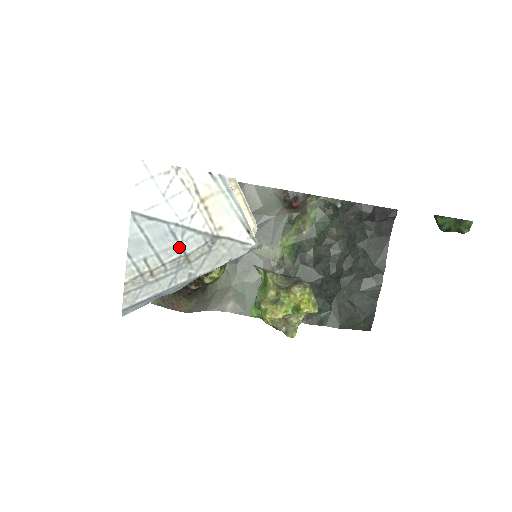
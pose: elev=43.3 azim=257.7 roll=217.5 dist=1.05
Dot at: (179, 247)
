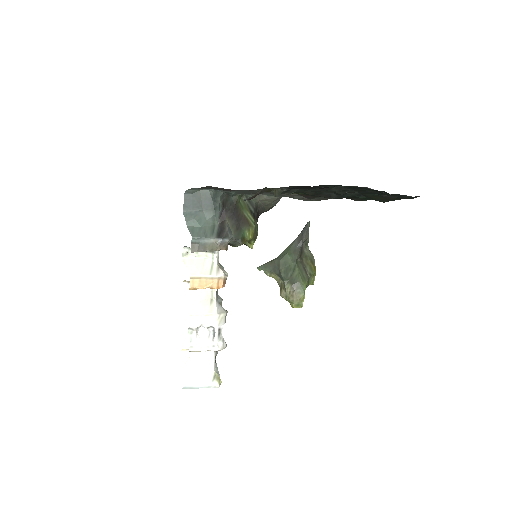
Dot at: occluded
